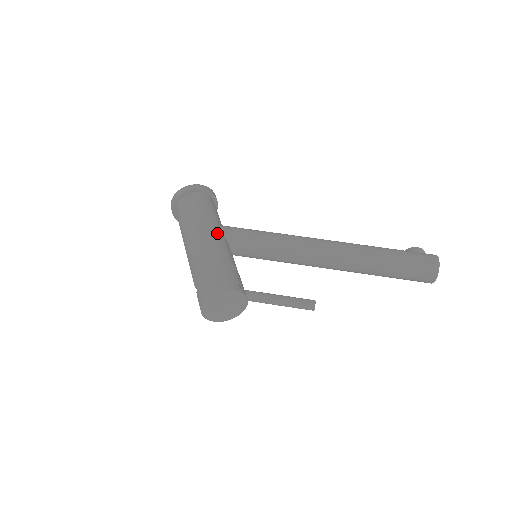
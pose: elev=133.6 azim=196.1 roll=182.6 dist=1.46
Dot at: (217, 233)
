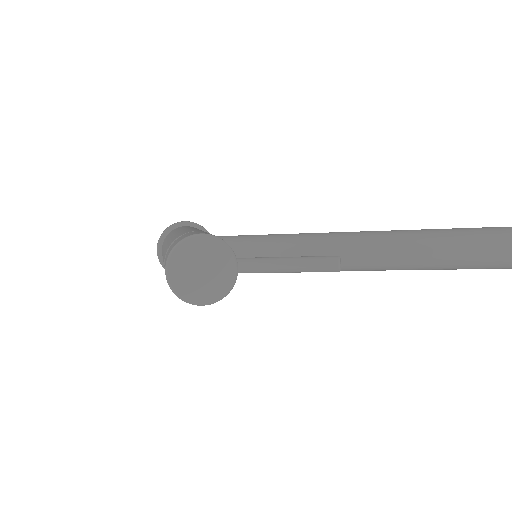
Dot at: occluded
